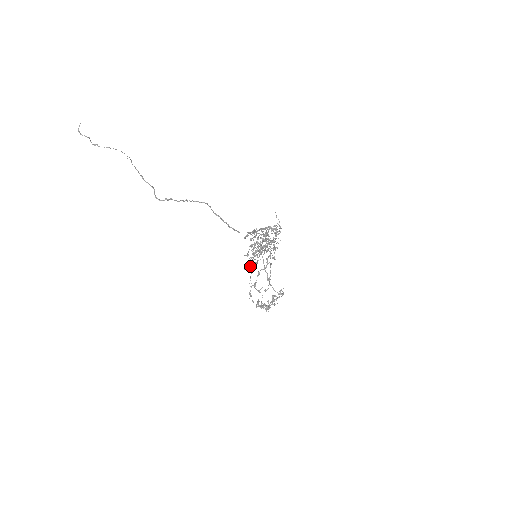
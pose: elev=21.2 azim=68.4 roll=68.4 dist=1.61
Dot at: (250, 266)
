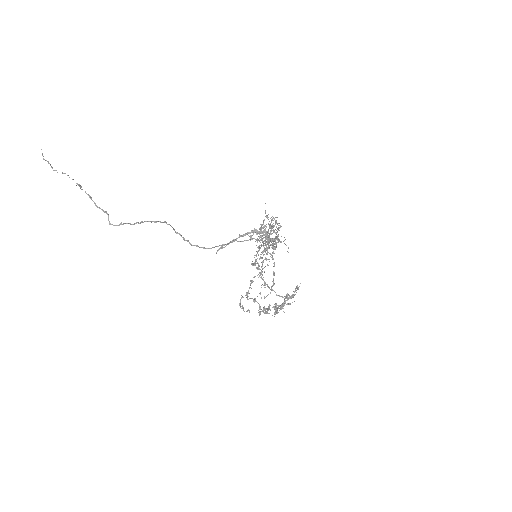
Dot at: occluded
